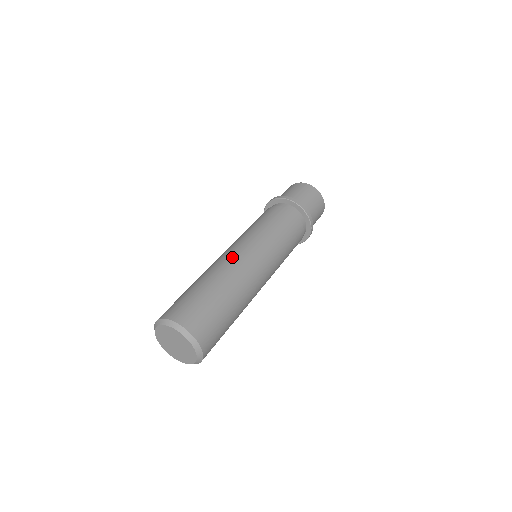
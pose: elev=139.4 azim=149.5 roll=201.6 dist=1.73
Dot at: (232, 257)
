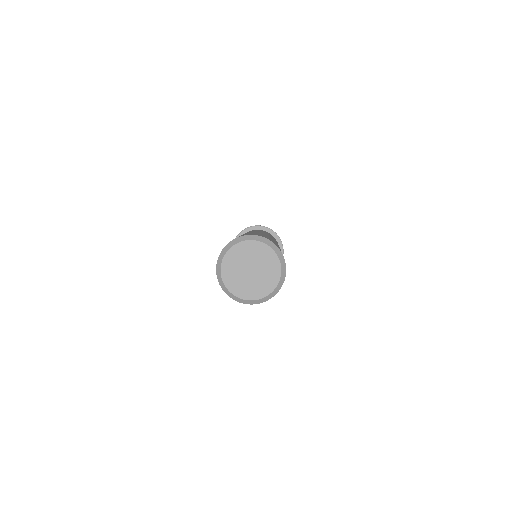
Dot at: occluded
